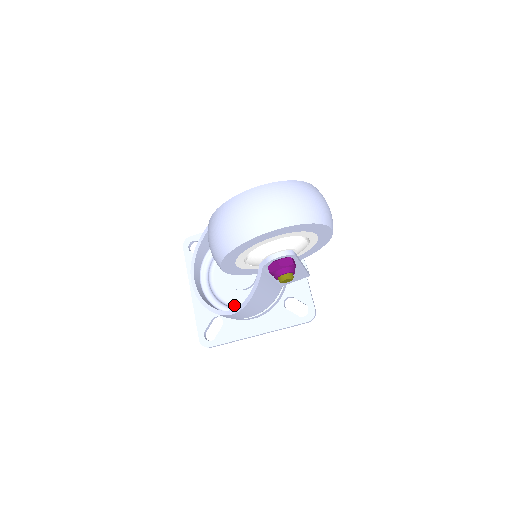
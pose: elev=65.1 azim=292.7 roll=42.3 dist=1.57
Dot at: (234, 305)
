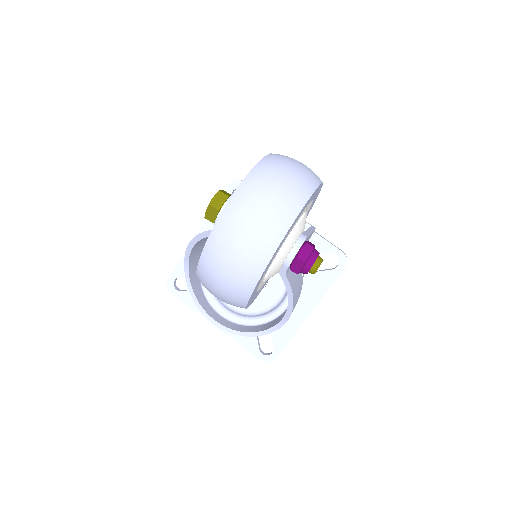
Dot at: (267, 308)
